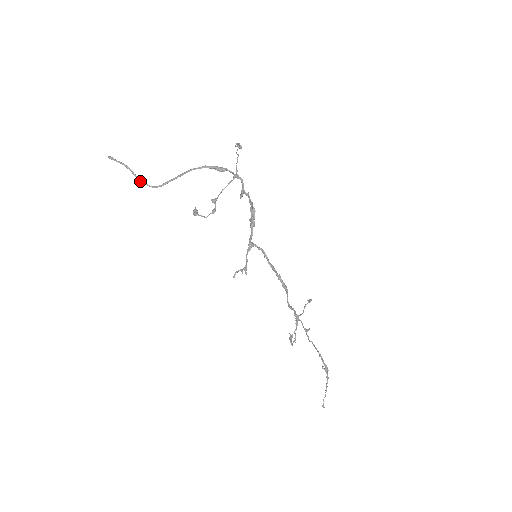
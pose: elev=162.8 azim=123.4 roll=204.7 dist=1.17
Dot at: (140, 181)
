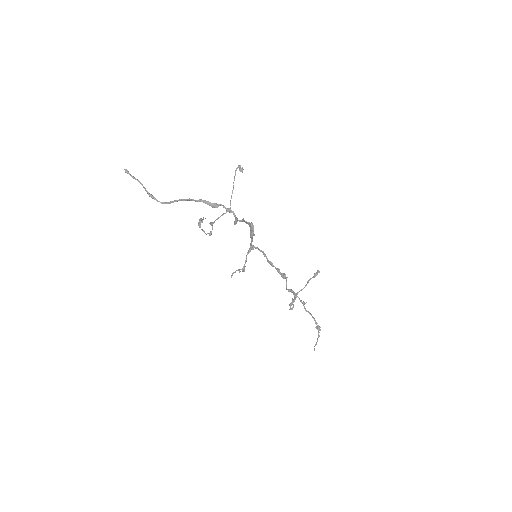
Dot at: occluded
